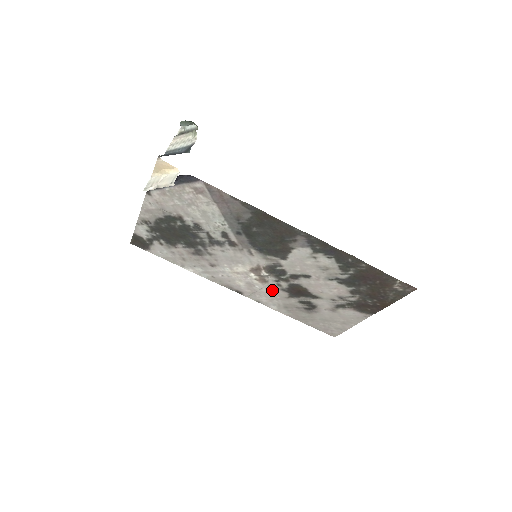
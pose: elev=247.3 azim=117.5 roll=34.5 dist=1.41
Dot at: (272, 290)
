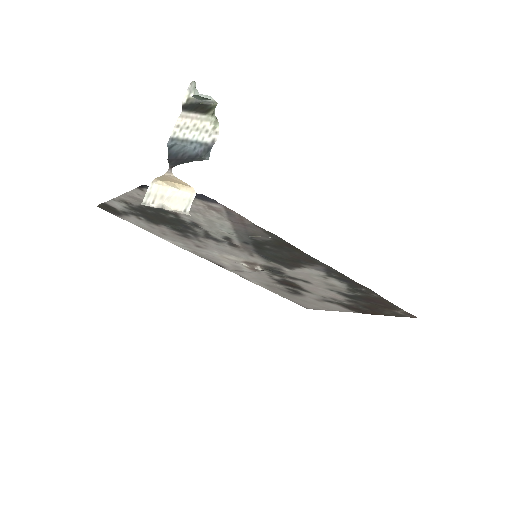
Dot at: (260, 276)
